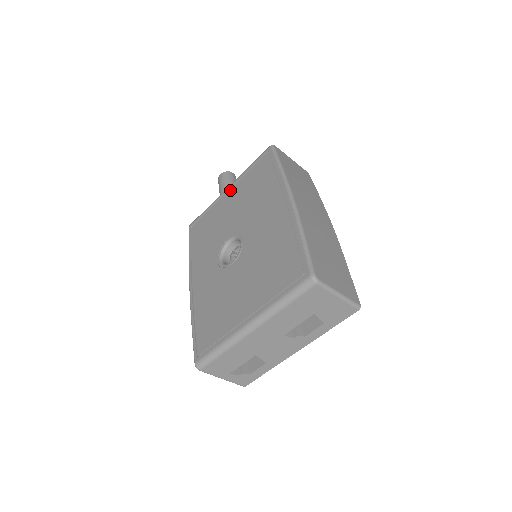
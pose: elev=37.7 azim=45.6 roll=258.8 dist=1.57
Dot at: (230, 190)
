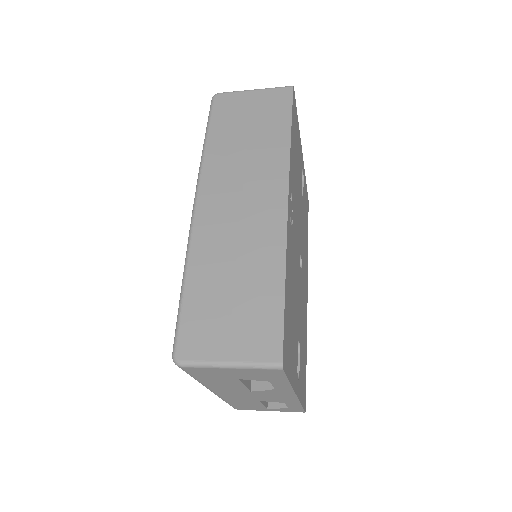
Dot at: occluded
